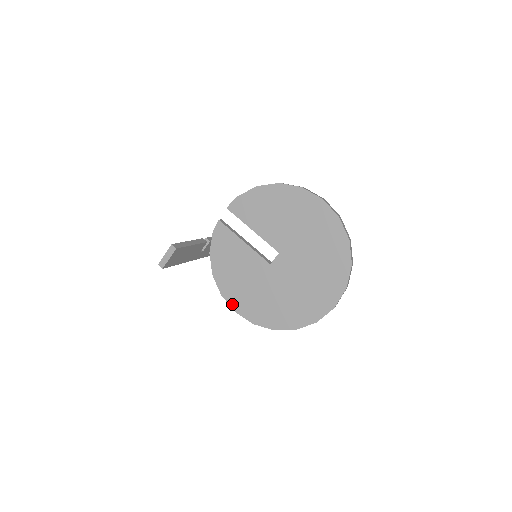
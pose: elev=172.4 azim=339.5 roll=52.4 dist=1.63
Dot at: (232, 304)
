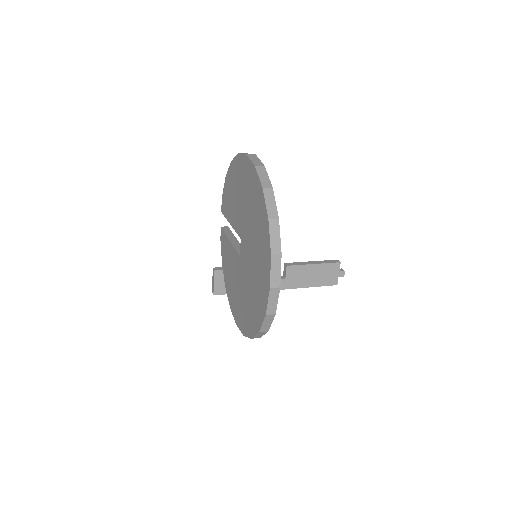
Dot at: (234, 316)
